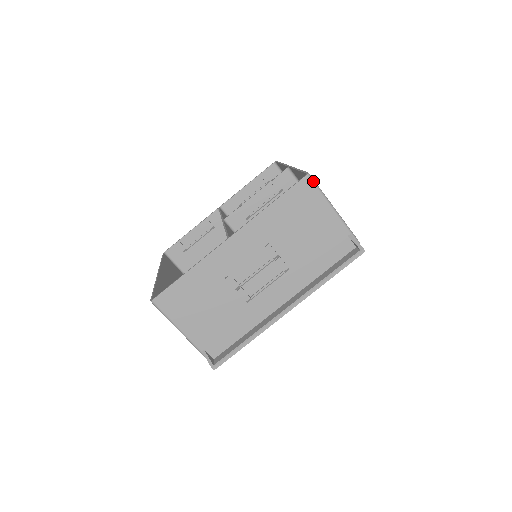
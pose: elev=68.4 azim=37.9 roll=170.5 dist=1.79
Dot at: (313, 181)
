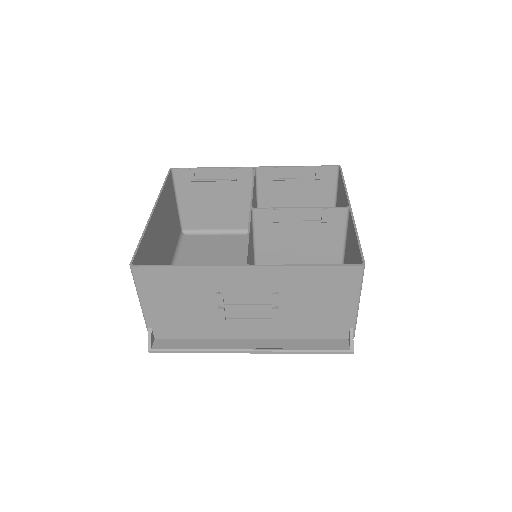
Dot at: (363, 273)
